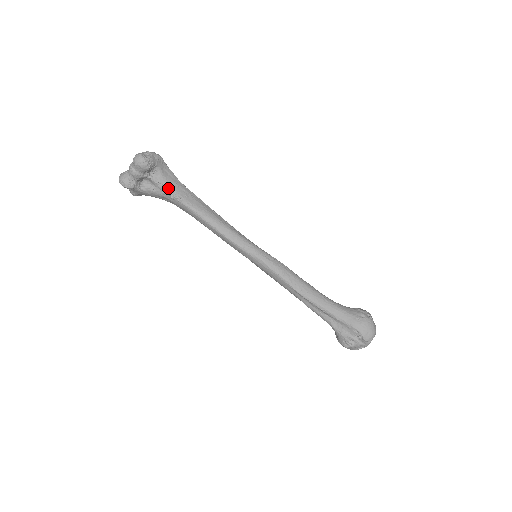
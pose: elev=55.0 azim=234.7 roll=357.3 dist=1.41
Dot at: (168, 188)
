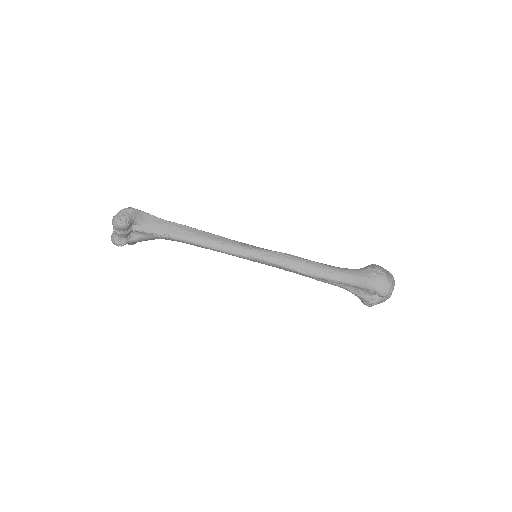
Dot at: (154, 231)
